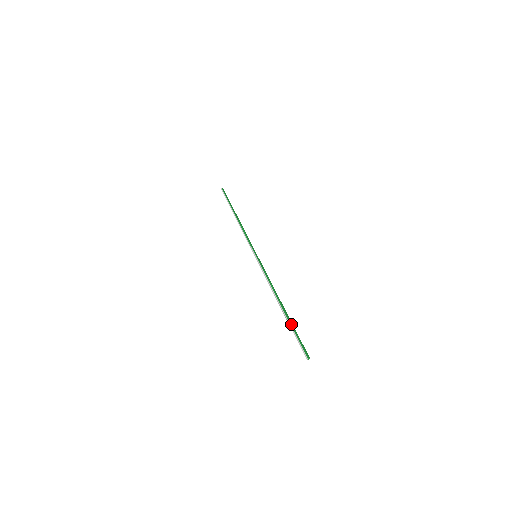
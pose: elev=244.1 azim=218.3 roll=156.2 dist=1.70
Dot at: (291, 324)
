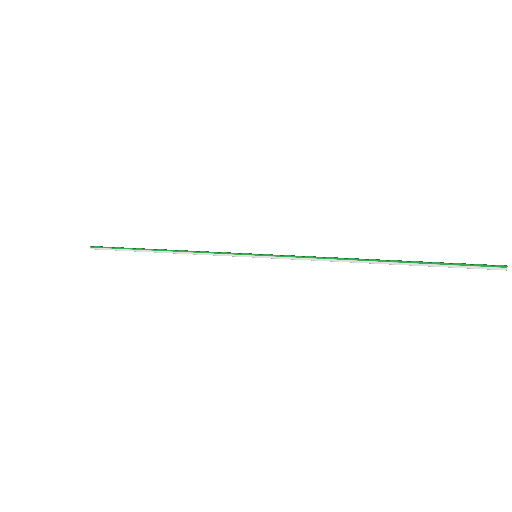
Dot at: (425, 262)
